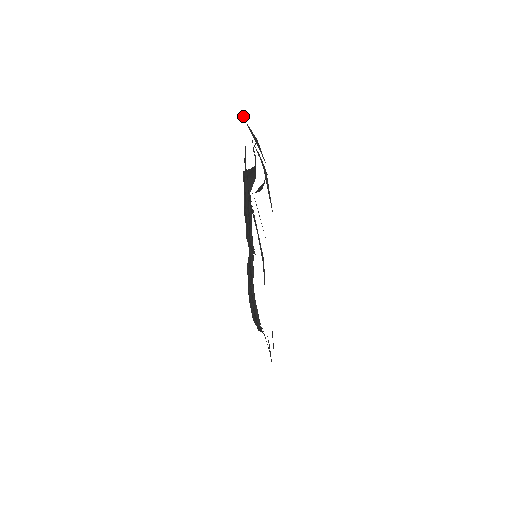
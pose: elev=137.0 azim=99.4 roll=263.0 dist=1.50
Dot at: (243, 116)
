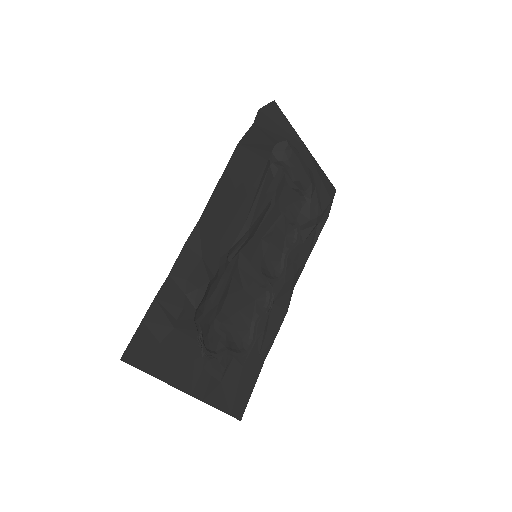
Dot at: occluded
